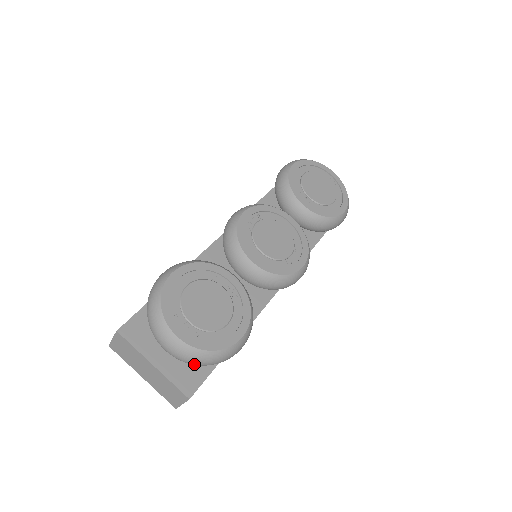
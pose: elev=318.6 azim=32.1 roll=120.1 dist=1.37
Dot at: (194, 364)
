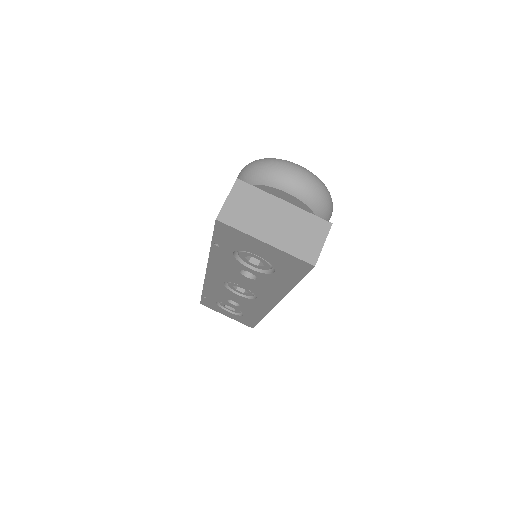
Dot at: (319, 195)
